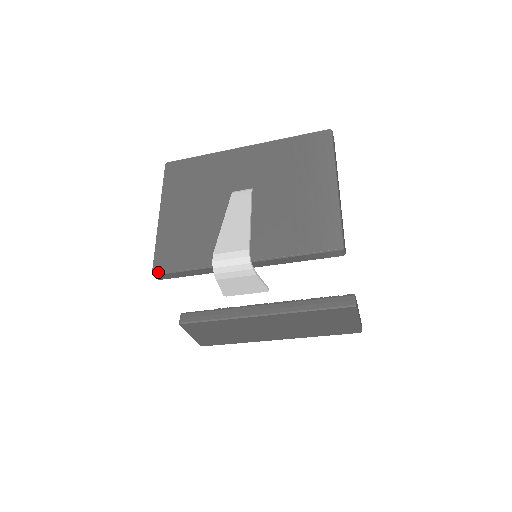
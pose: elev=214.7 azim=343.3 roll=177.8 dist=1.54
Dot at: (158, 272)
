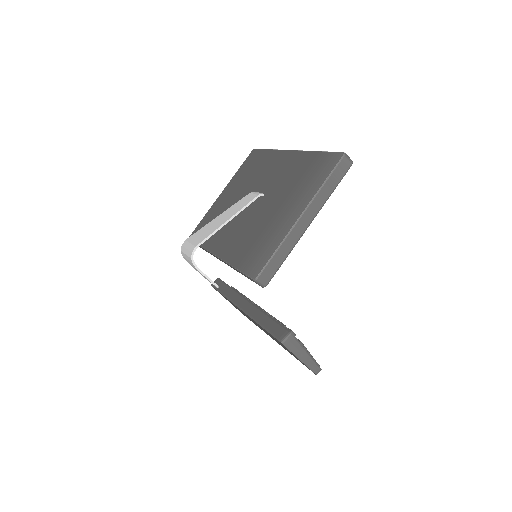
Dot at: occluded
